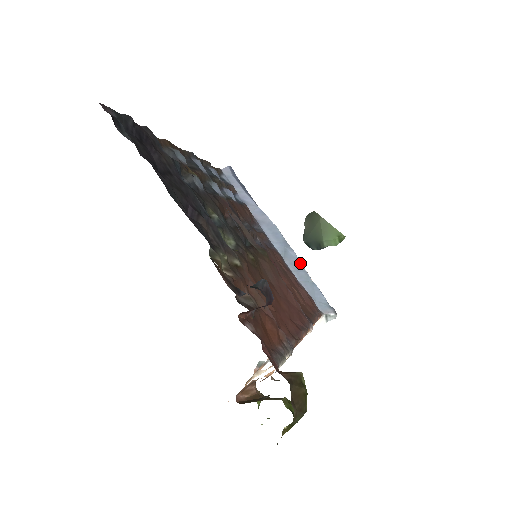
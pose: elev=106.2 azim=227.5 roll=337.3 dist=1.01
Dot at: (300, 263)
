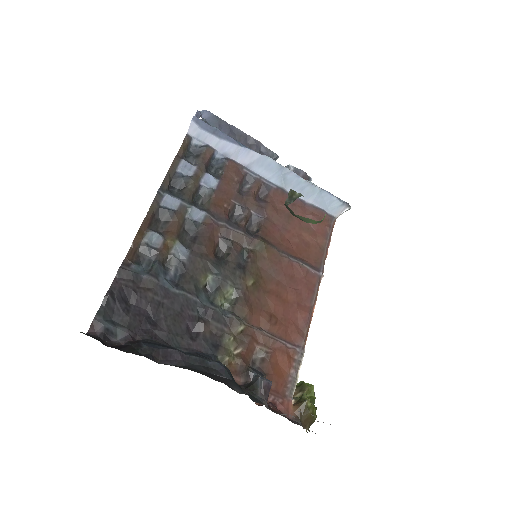
Dot at: (302, 179)
